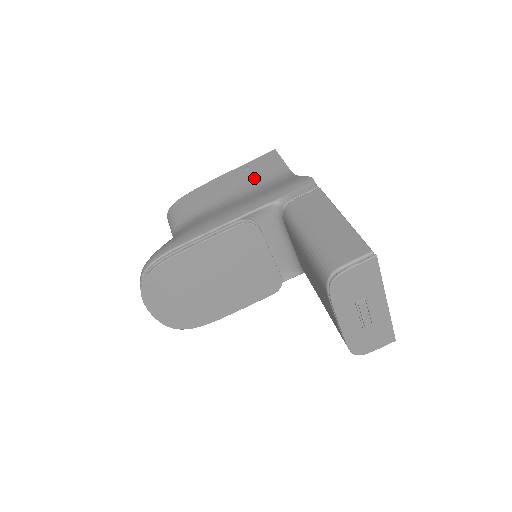
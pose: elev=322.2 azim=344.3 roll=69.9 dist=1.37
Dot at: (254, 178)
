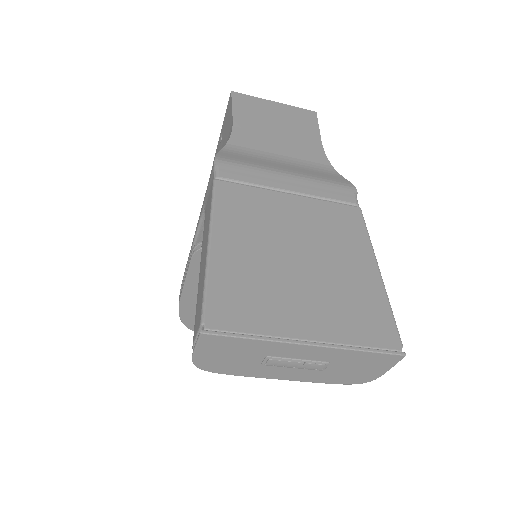
Dot at: occluded
